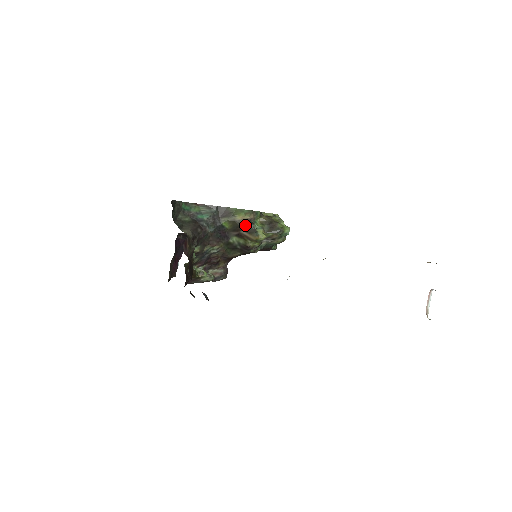
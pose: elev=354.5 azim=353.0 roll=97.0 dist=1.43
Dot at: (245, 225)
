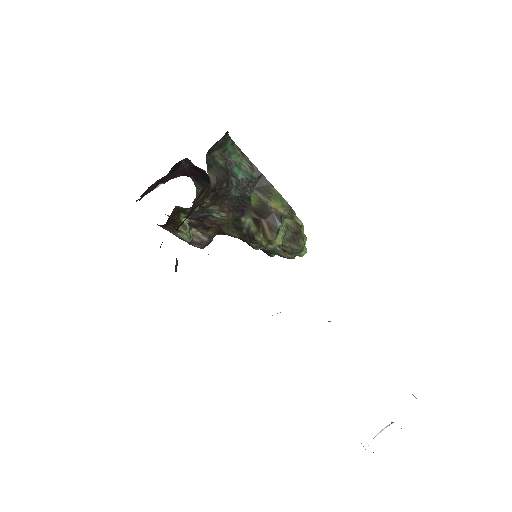
Dot at: (273, 217)
